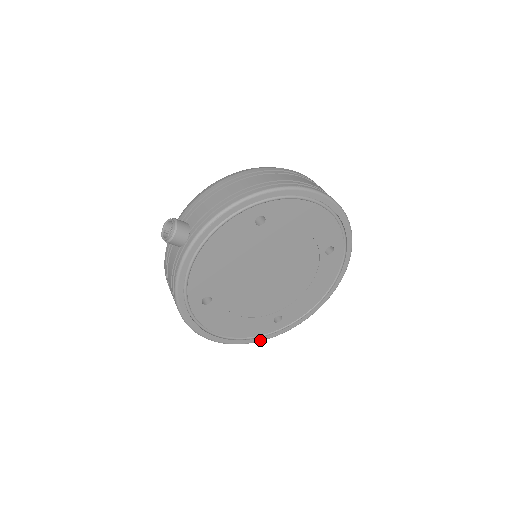
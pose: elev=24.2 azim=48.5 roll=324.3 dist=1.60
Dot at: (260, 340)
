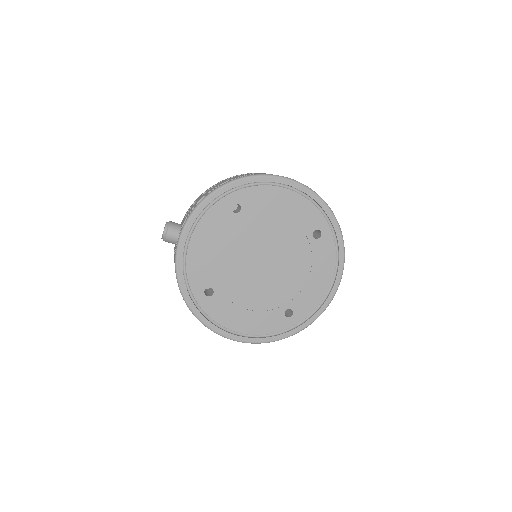
Dot at: (277, 339)
